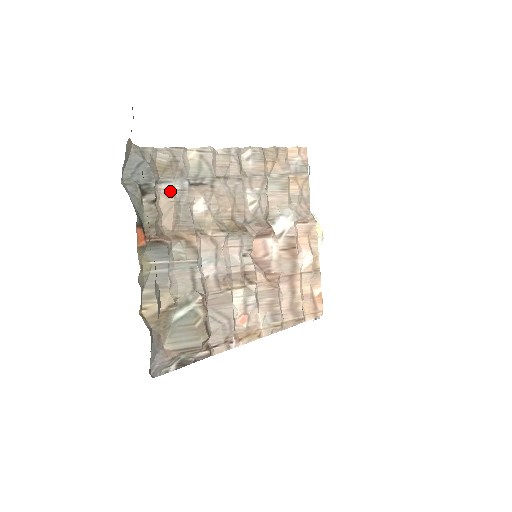
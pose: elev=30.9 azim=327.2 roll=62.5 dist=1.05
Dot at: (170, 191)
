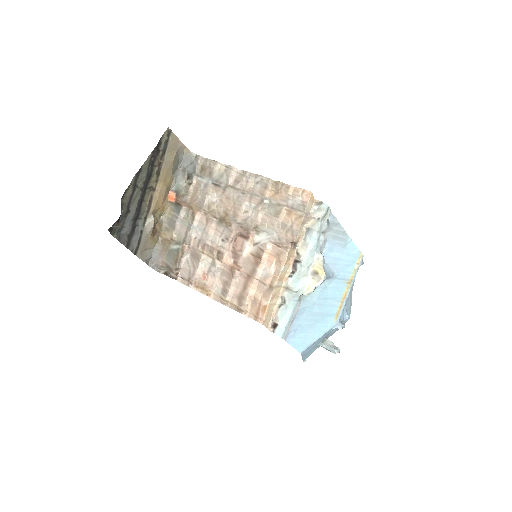
Dot at: (201, 182)
